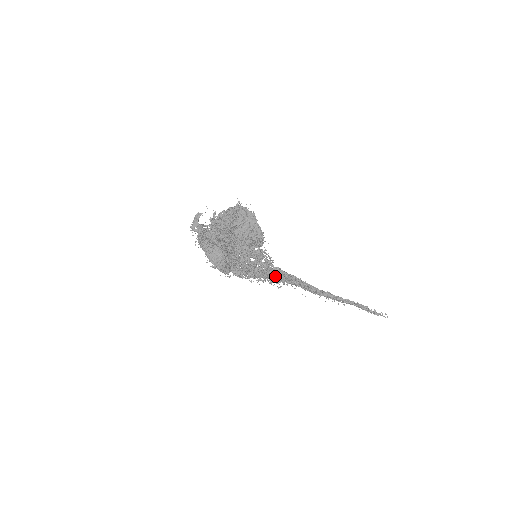
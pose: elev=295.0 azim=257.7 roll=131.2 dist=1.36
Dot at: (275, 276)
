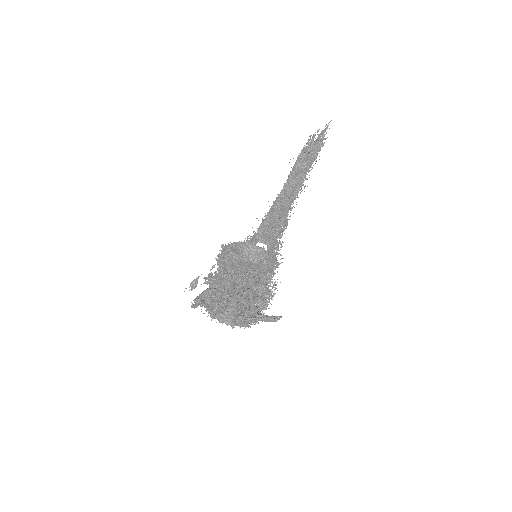
Dot at: (273, 248)
